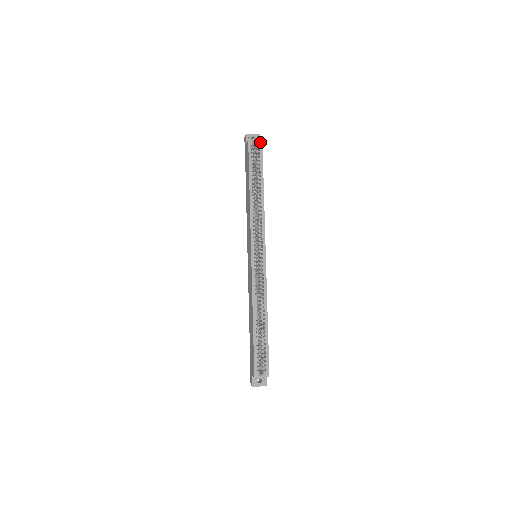
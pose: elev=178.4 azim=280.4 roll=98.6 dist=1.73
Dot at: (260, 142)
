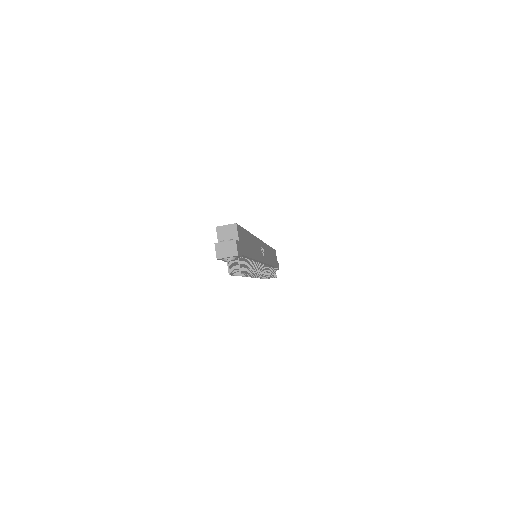
Dot at: occluded
